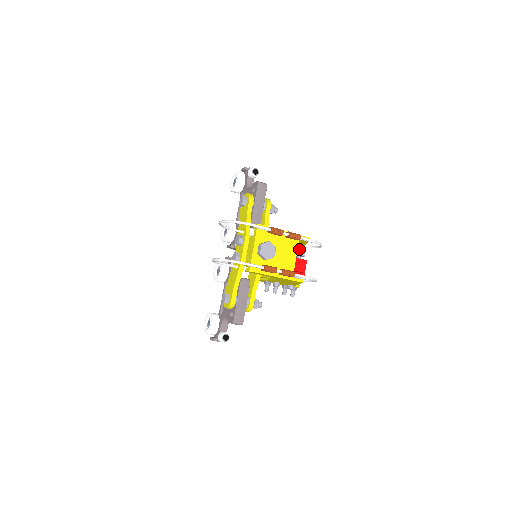
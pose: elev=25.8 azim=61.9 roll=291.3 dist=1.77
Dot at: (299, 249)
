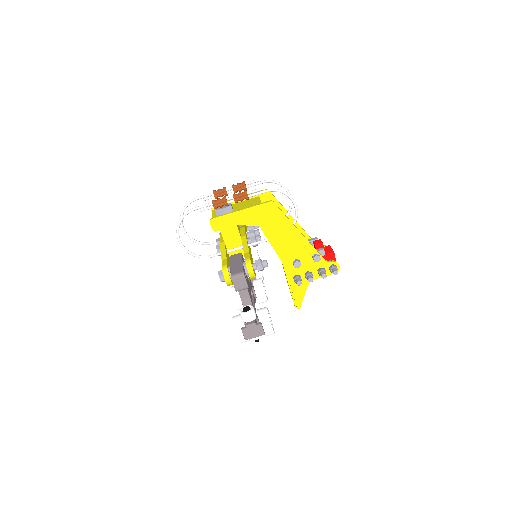
Dot at: occluded
